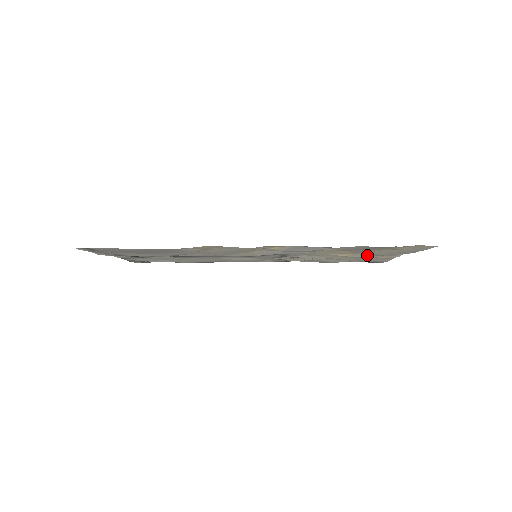
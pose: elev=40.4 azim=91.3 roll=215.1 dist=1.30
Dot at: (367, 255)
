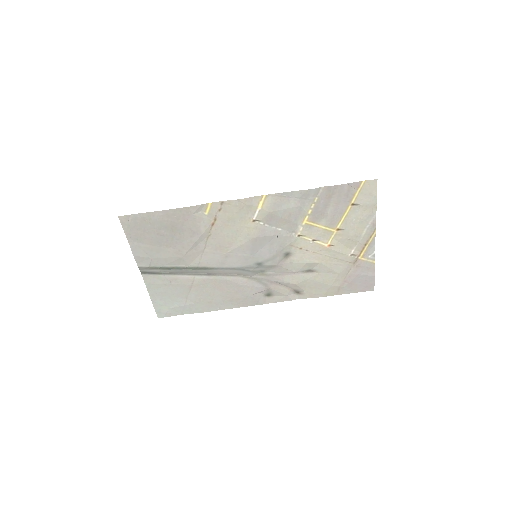
Dot at: (346, 248)
